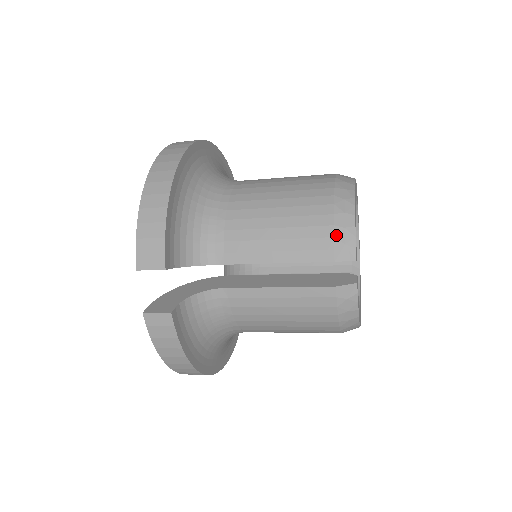
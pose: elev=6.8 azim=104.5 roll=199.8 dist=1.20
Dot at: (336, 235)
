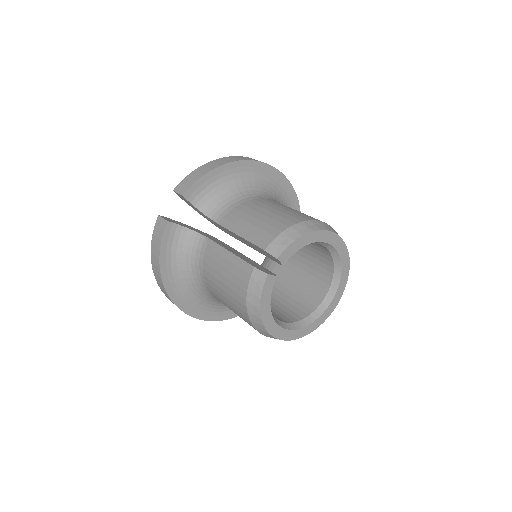
Dot at: (279, 237)
